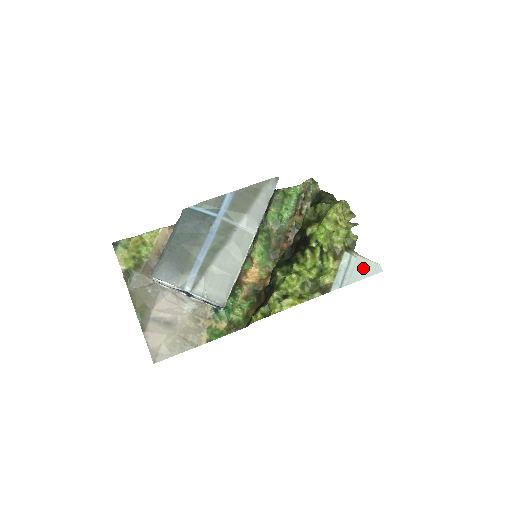
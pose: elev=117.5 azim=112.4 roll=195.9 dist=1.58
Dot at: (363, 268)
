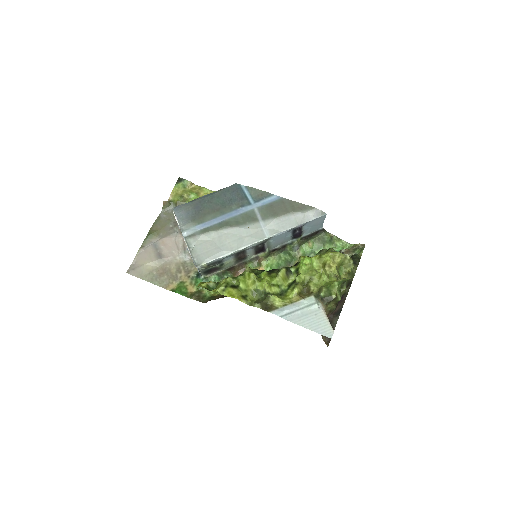
Dot at: (316, 321)
